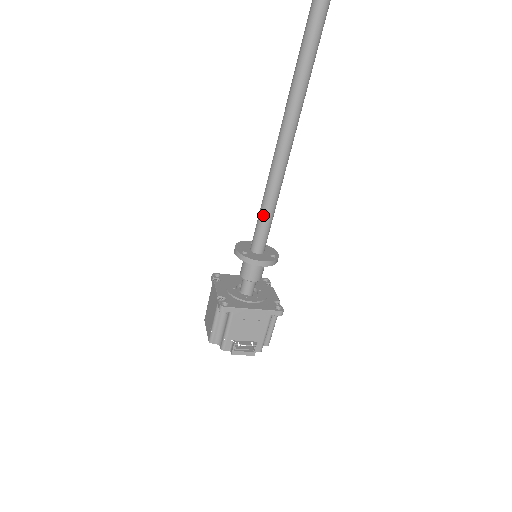
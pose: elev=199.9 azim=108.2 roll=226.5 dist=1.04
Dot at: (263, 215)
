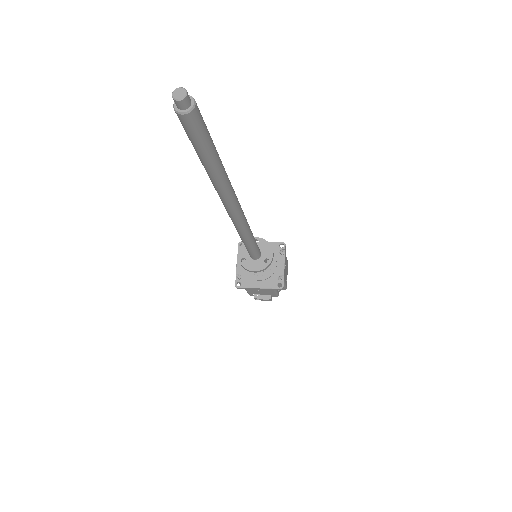
Dot at: (246, 248)
